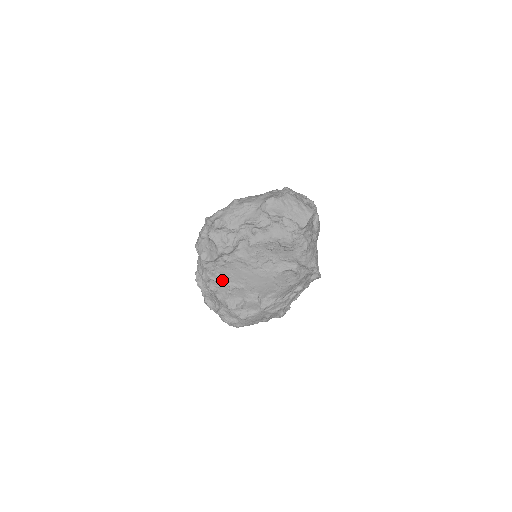
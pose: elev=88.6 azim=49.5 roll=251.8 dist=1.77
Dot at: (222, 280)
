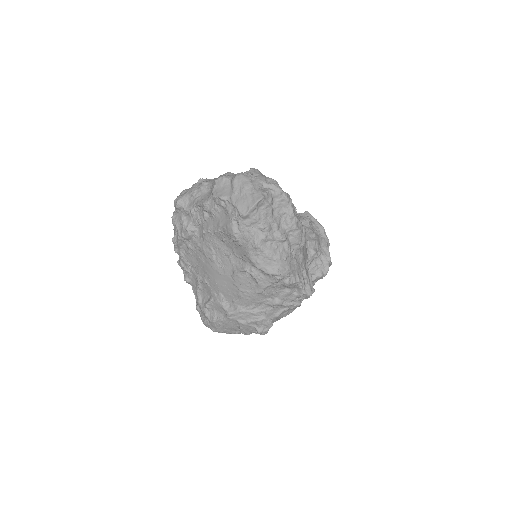
Dot at: (192, 270)
